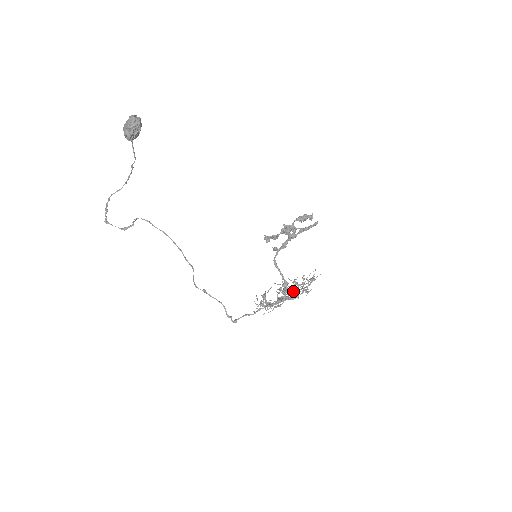
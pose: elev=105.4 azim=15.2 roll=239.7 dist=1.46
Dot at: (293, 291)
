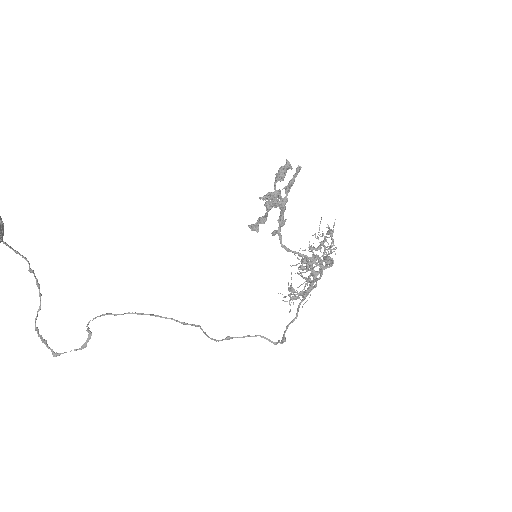
Dot at: (318, 260)
